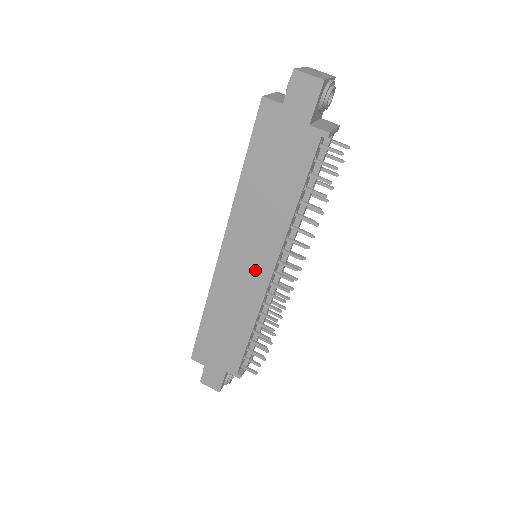
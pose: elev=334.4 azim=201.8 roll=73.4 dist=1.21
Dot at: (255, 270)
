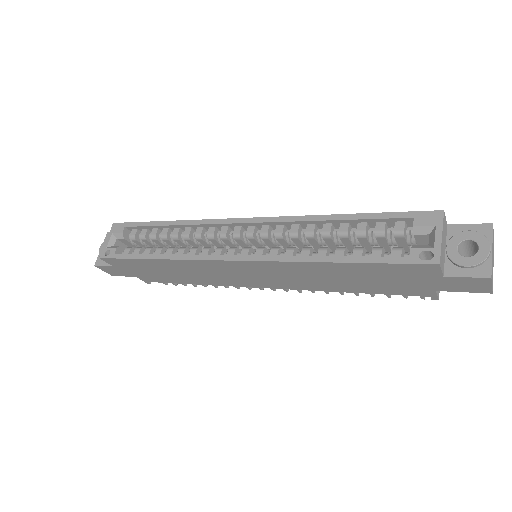
Dot at: (252, 280)
